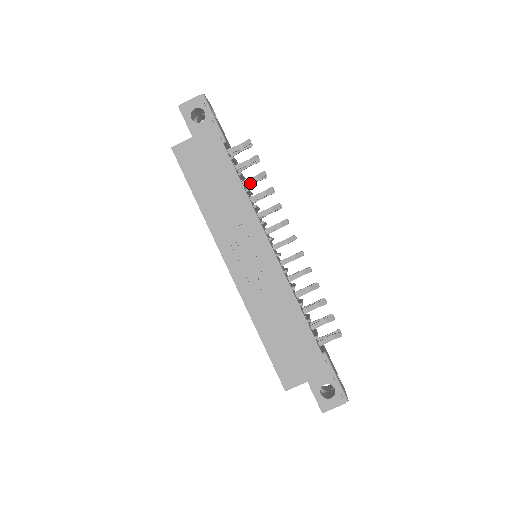
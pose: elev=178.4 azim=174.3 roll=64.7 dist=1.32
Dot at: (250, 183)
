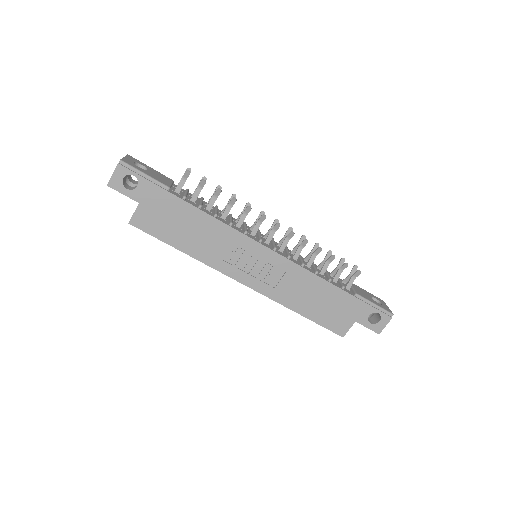
Dot at: occluded
